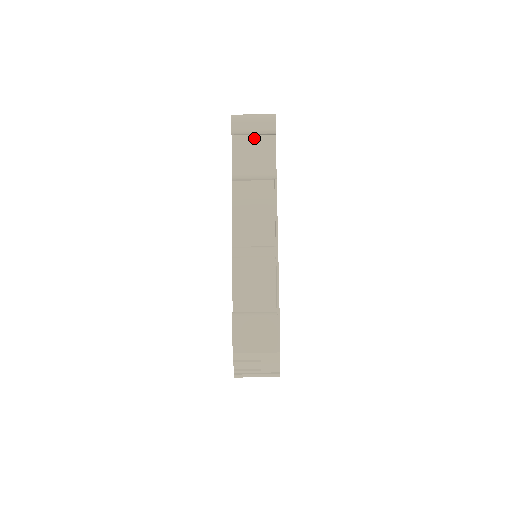
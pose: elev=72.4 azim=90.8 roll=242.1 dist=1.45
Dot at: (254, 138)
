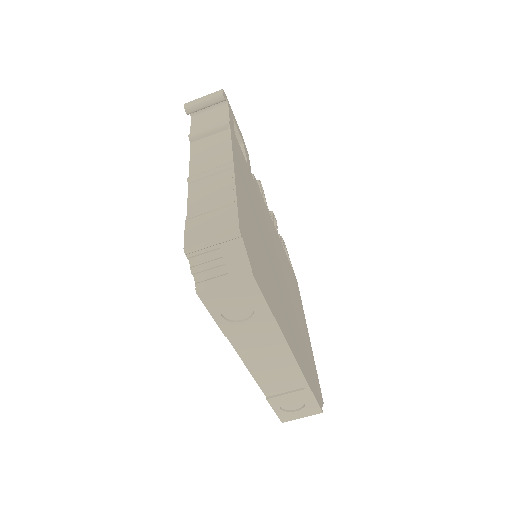
Dot at: (210, 115)
